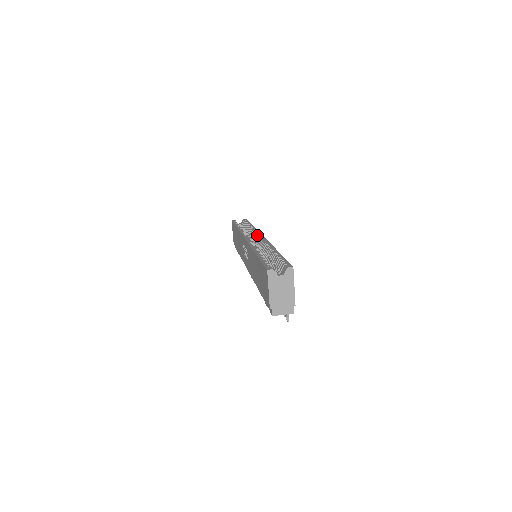
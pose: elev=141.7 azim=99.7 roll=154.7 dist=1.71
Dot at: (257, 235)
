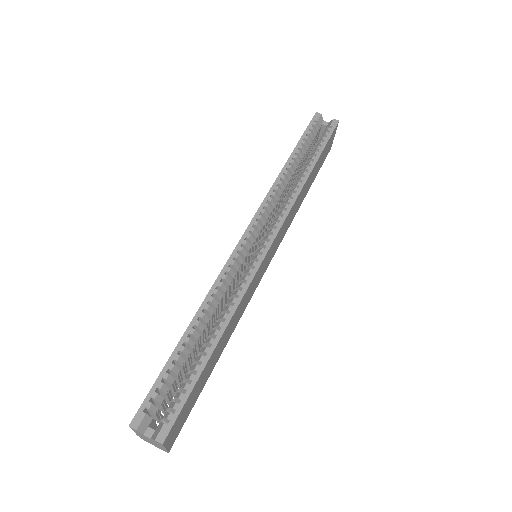
Dot at: (270, 231)
